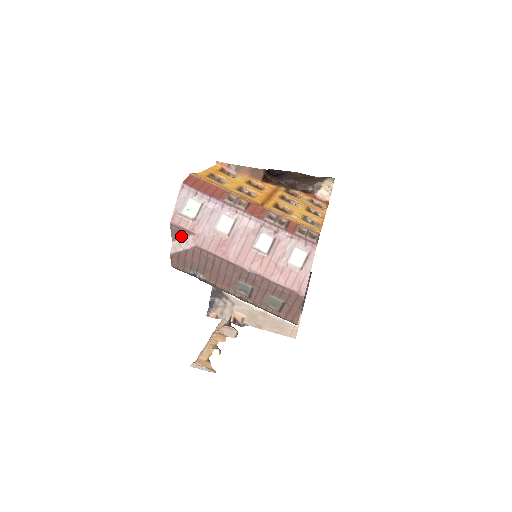
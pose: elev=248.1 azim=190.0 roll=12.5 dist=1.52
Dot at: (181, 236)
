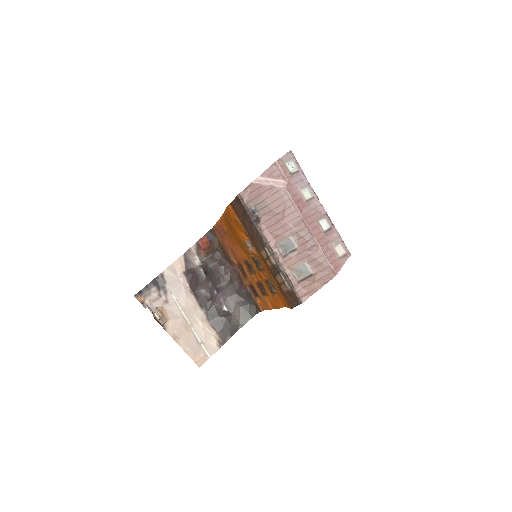
Dot at: (273, 176)
